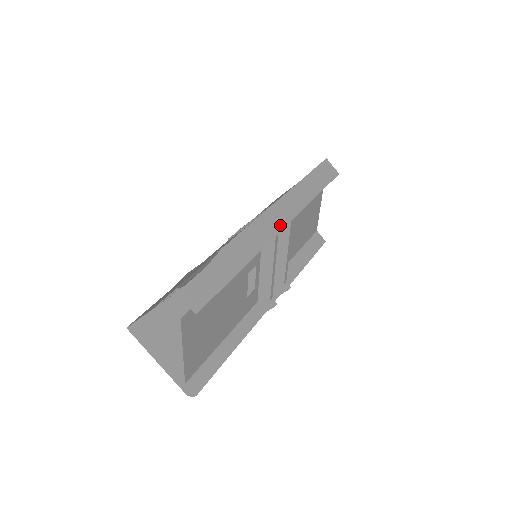
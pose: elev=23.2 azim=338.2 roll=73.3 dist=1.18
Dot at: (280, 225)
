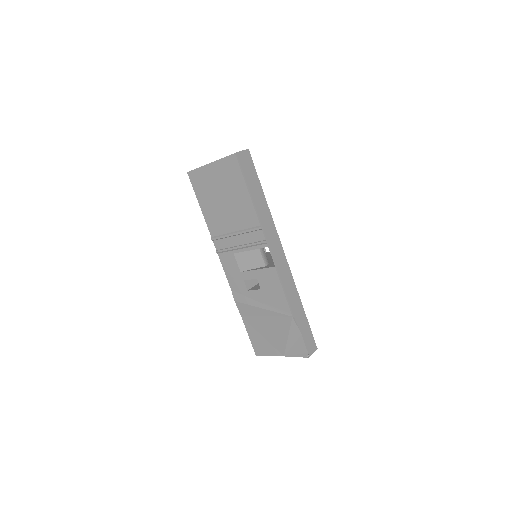
Dot at: (284, 258)
